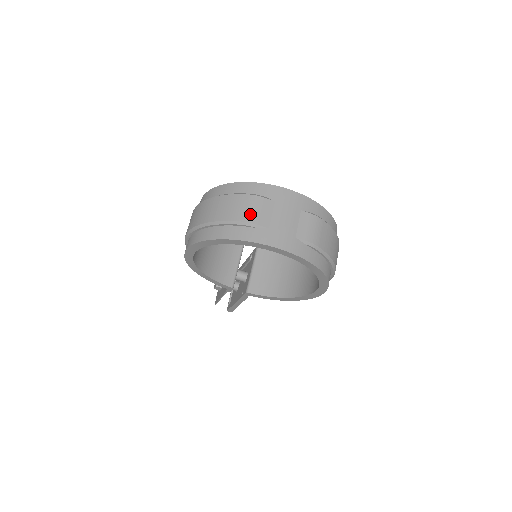
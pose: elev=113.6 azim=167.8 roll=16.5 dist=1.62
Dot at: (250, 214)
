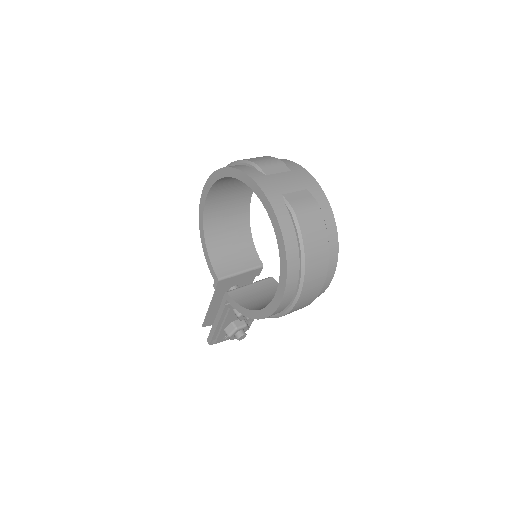
Dot at: (262, 162)
